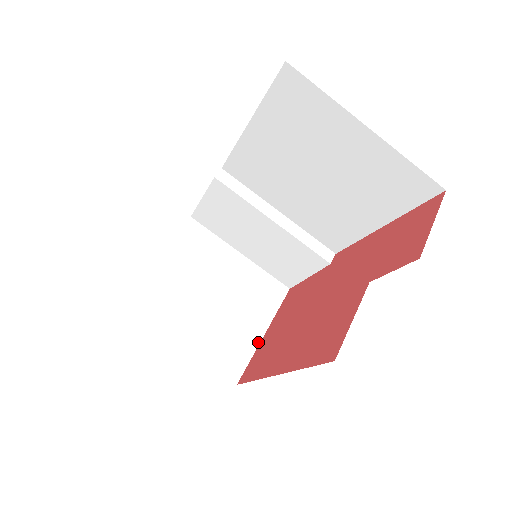
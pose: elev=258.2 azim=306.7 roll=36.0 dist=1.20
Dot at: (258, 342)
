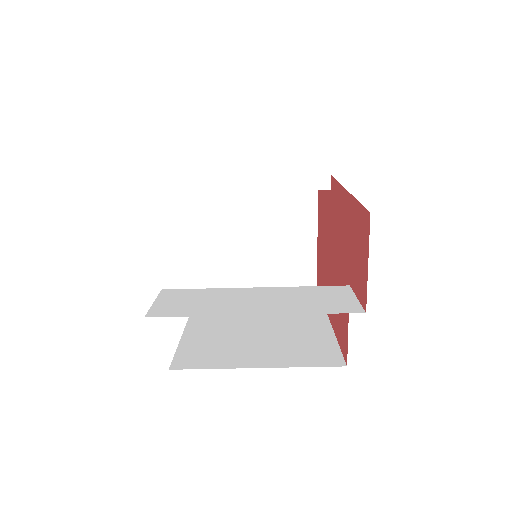
Dot at: (315, 245)
